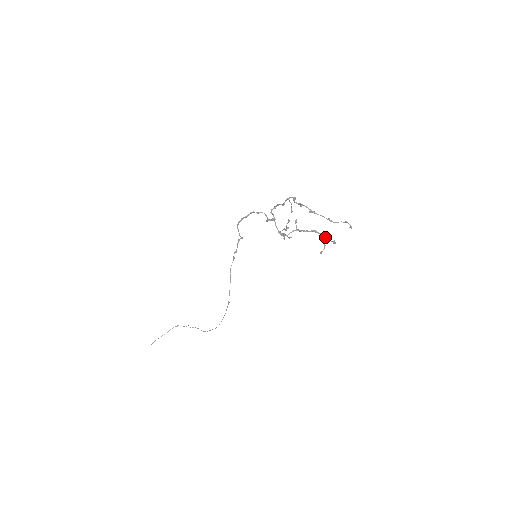
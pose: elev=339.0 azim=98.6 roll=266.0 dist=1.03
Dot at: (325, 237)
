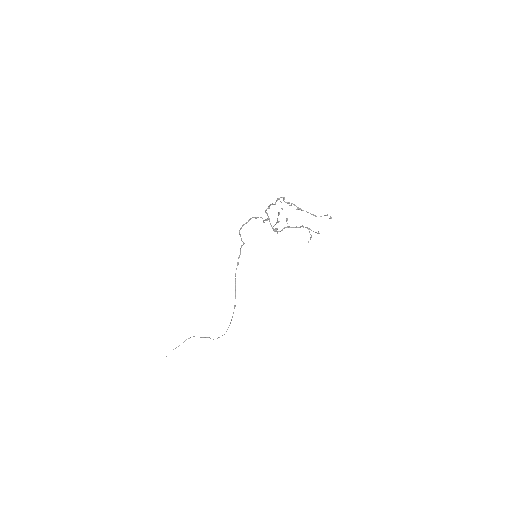
Dot at: (311, 230)
